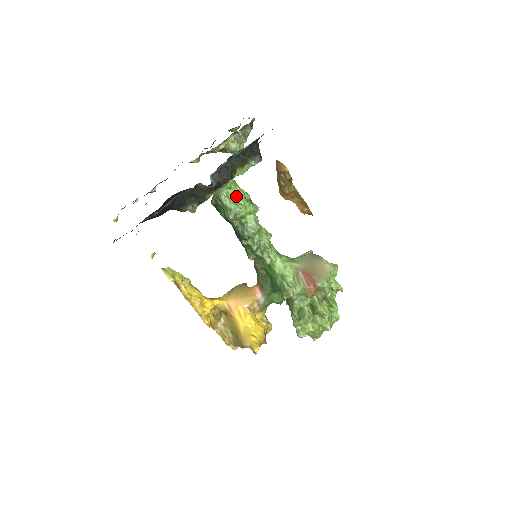
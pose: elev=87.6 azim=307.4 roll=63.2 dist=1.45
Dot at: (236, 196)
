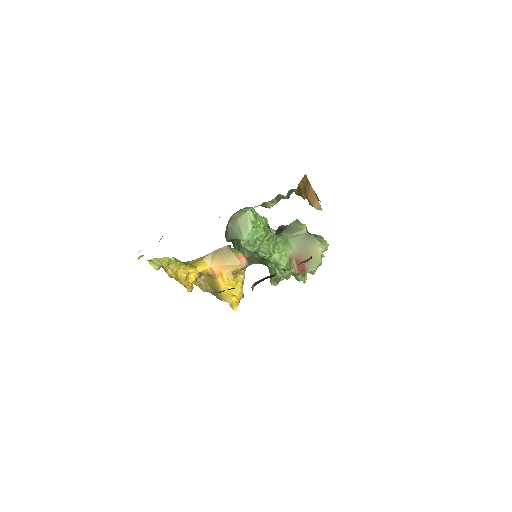
Dot at: (256, 234)
